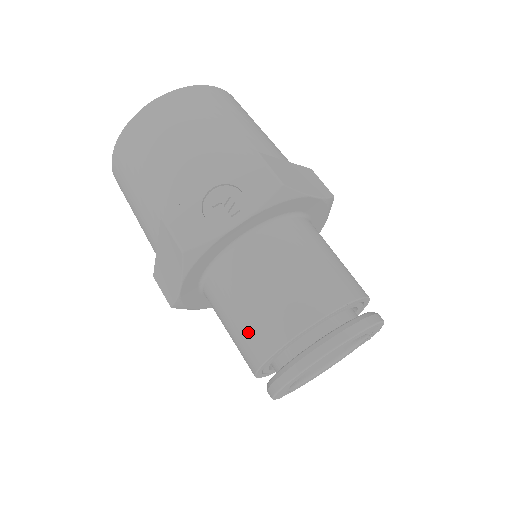
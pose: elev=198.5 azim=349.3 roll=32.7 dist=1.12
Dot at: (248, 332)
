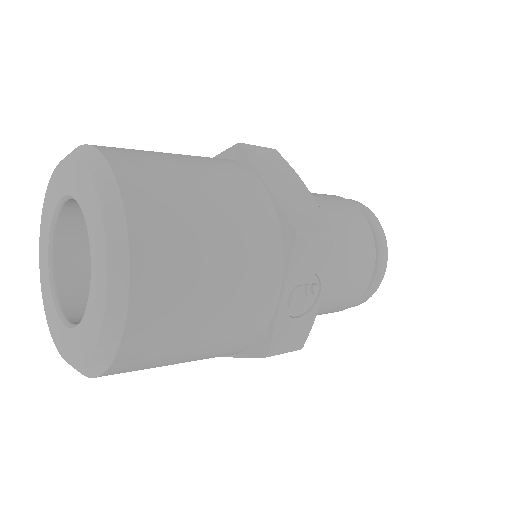
Dot at: (330, 311)
